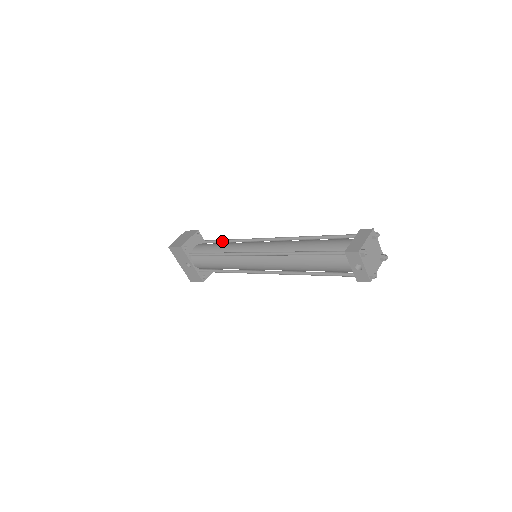
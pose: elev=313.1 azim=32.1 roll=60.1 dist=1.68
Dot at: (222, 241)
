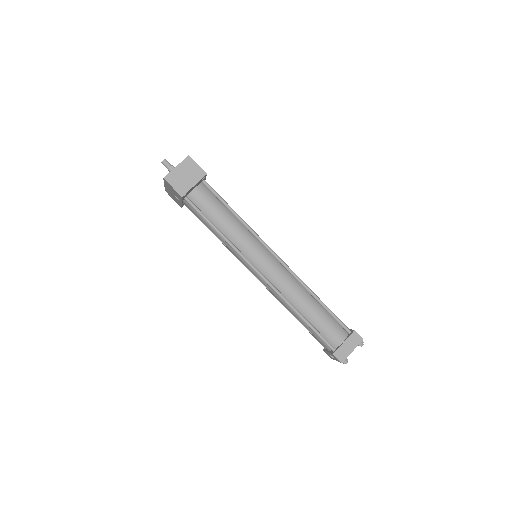
Dot at: (229, 209)
